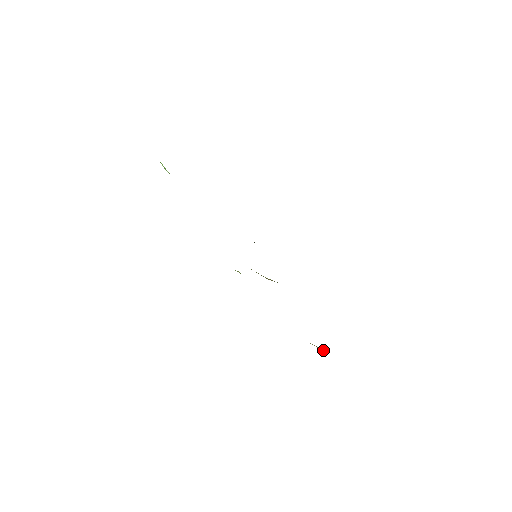
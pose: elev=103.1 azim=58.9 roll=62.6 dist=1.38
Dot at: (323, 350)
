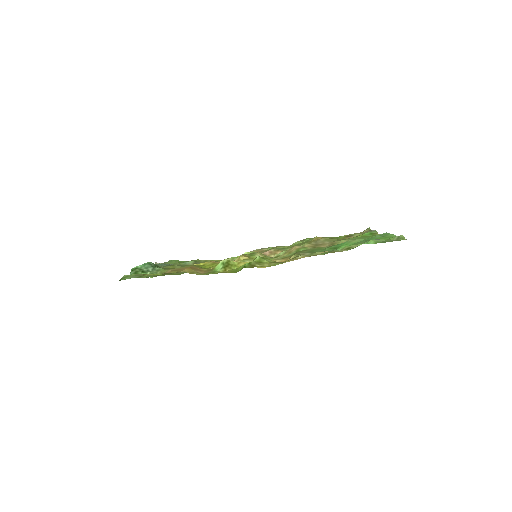
Dot at: occluded
